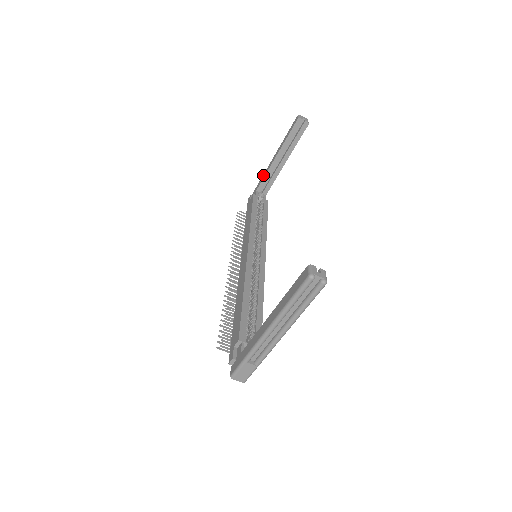
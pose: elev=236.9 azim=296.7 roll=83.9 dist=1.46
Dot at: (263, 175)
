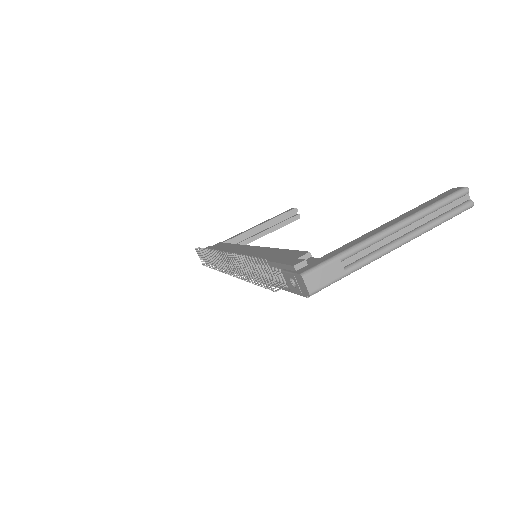
Dot at: (231, 237)
